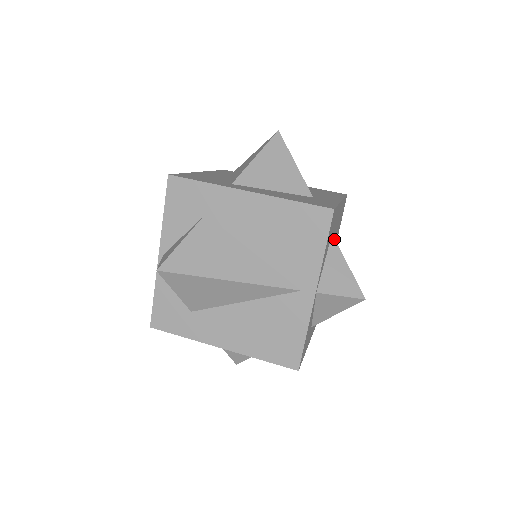
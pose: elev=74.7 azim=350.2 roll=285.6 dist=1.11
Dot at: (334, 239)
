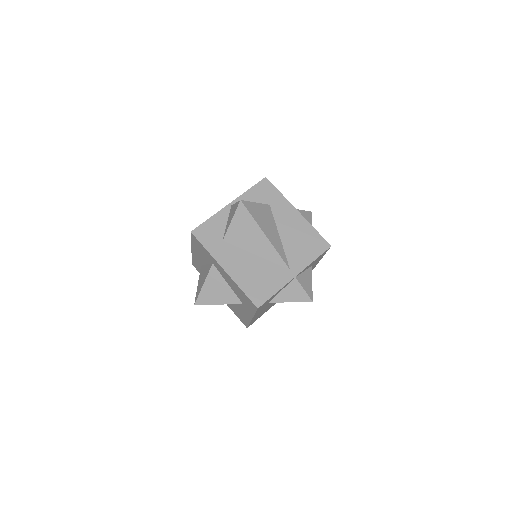
Dot at: occluded
